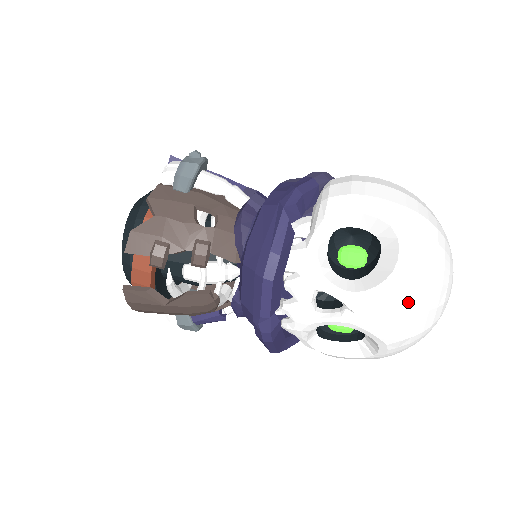
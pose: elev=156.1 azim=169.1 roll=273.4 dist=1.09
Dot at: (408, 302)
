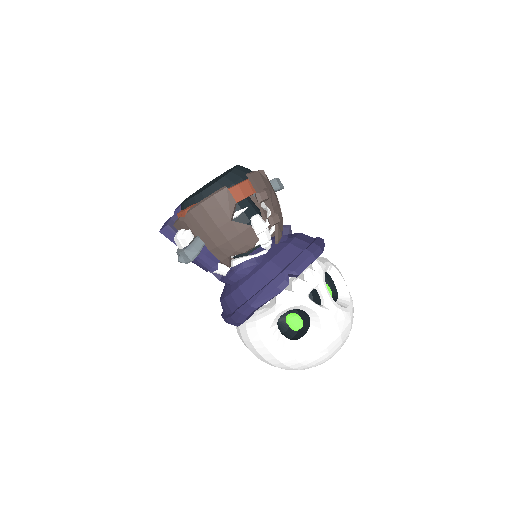
Dot at: (345, 327)
